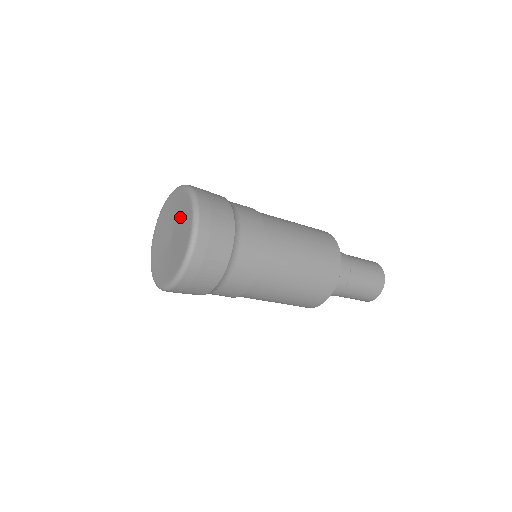
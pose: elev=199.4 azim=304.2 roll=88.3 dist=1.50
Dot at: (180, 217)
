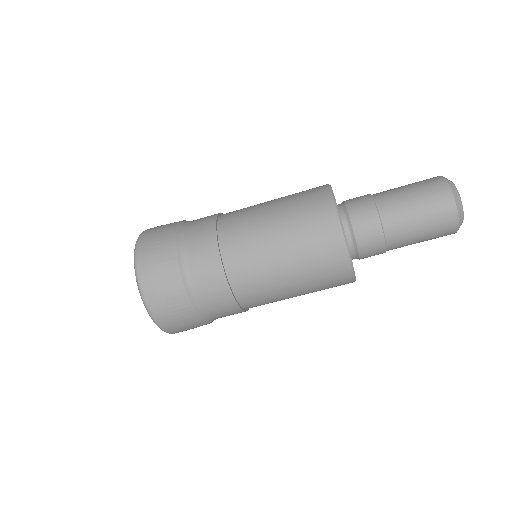
Dot at: occluded
